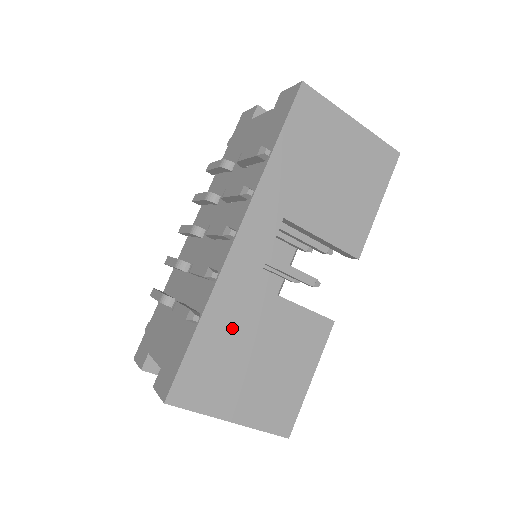
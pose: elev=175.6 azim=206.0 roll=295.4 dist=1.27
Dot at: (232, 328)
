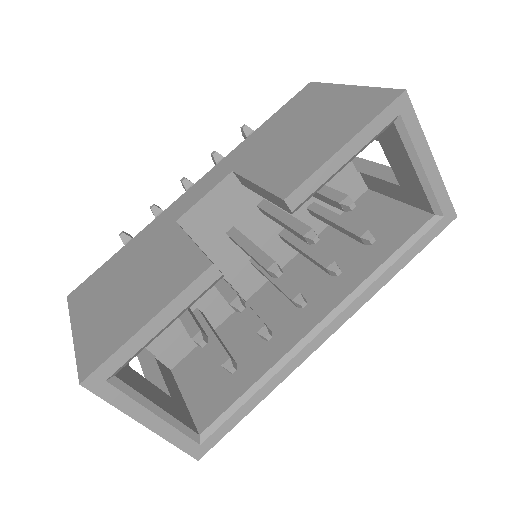
Dot at: (138, 252)
